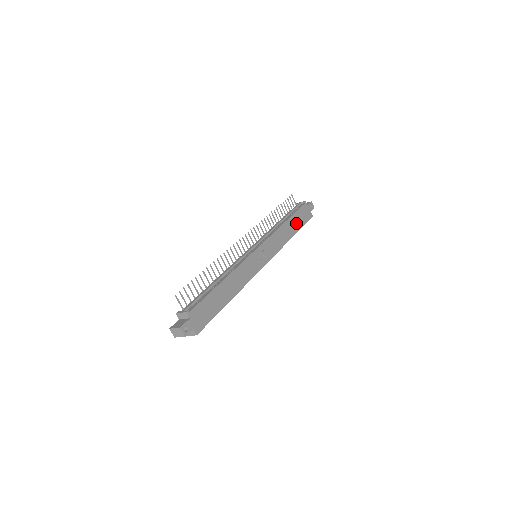
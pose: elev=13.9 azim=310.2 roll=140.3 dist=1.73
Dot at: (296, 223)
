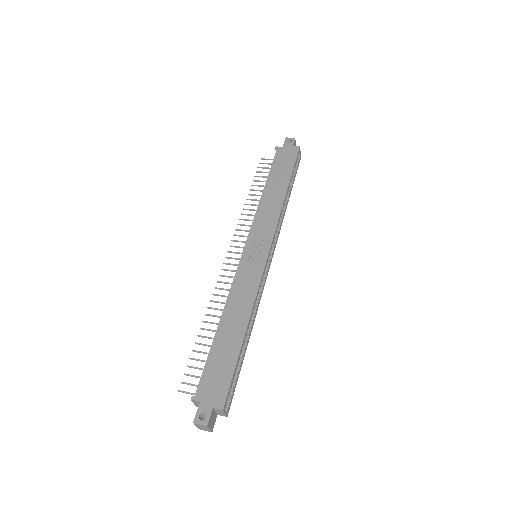
Dot at: (280, 176)
